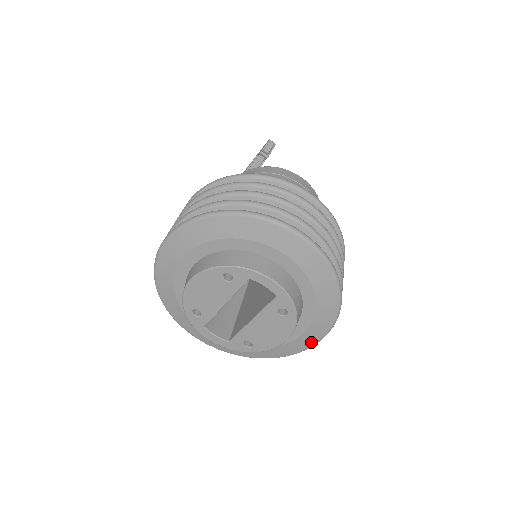
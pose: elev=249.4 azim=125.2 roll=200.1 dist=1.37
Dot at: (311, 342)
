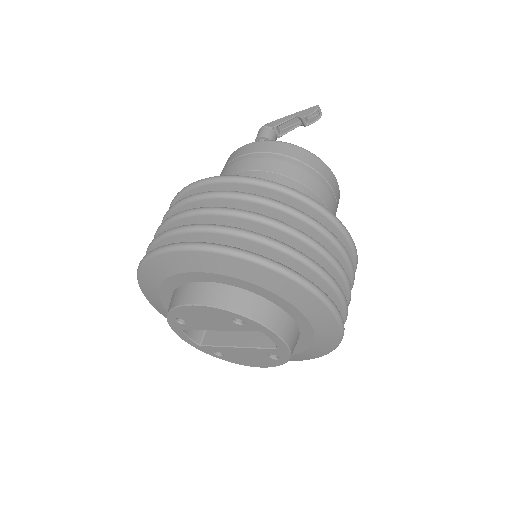
Dot at: occluded
